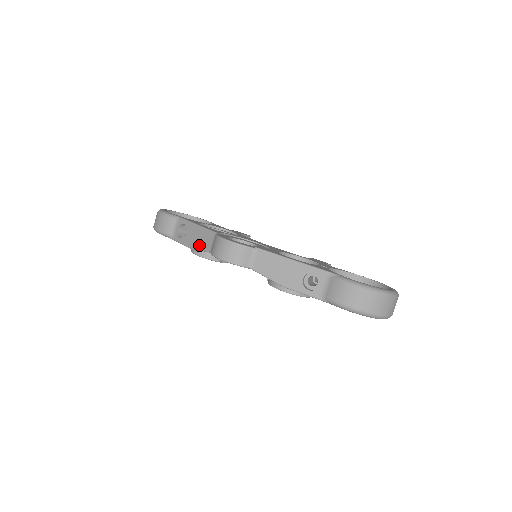
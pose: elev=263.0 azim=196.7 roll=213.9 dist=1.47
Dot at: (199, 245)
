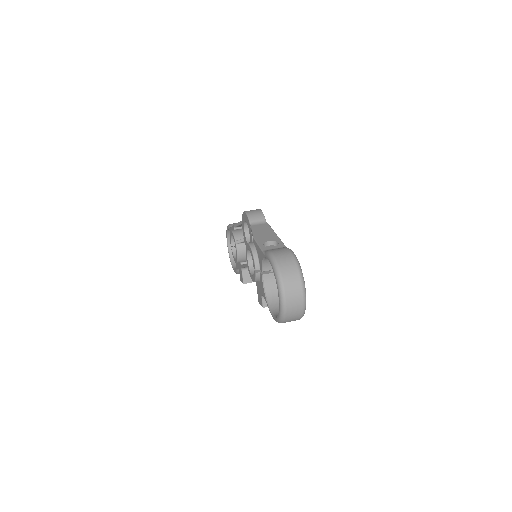
Dot at: occluded
